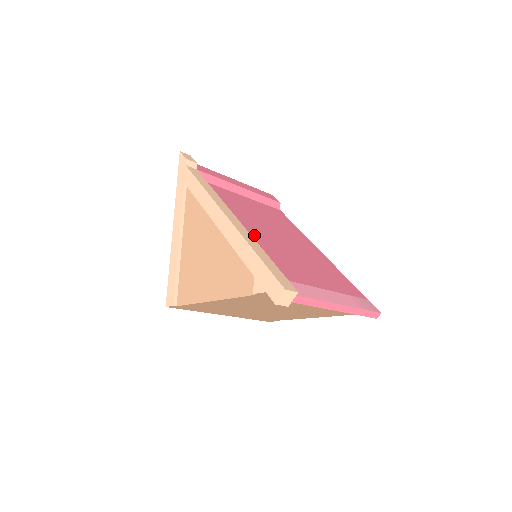
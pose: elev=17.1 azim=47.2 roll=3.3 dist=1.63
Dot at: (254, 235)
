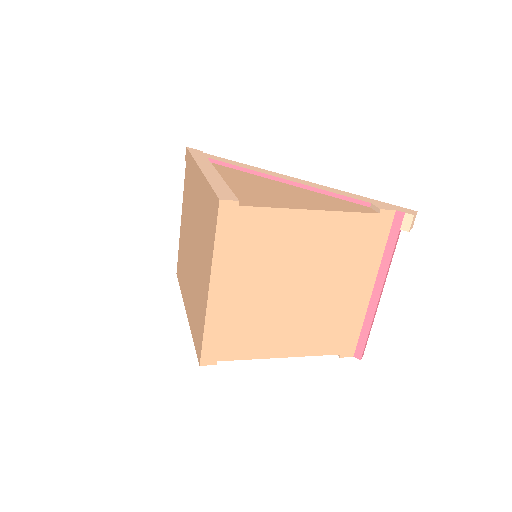
Dot at: occluded
